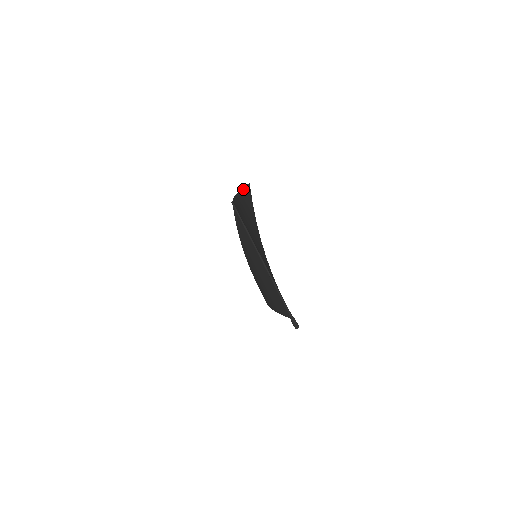
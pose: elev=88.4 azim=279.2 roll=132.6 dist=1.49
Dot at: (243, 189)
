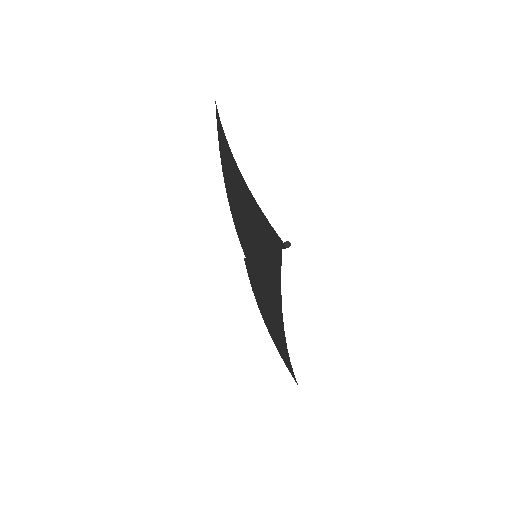
Dot at: occluded
